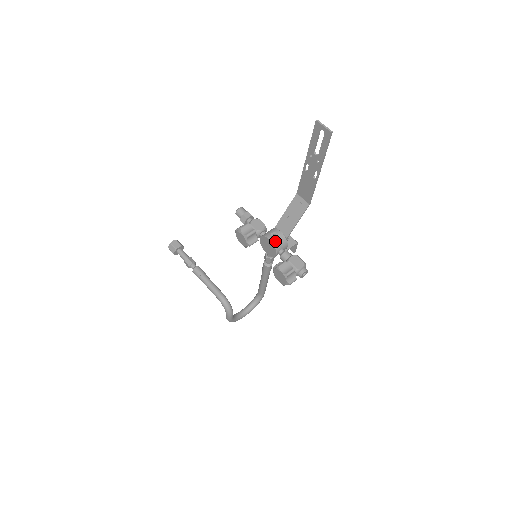
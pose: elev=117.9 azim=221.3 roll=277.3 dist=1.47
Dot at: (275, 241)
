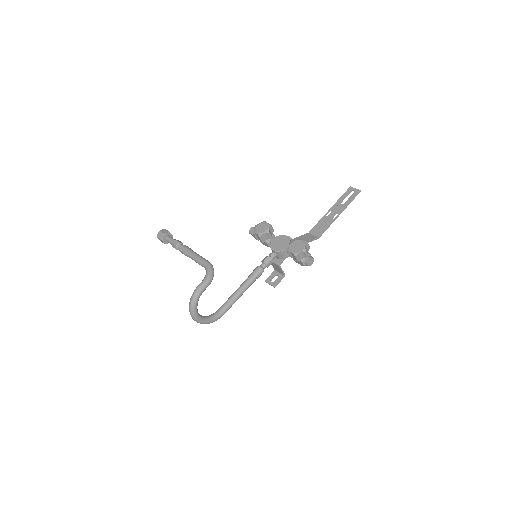
Dot at: (290, 239)
